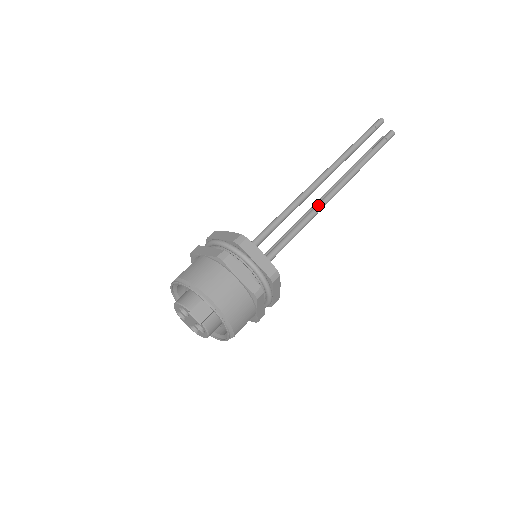
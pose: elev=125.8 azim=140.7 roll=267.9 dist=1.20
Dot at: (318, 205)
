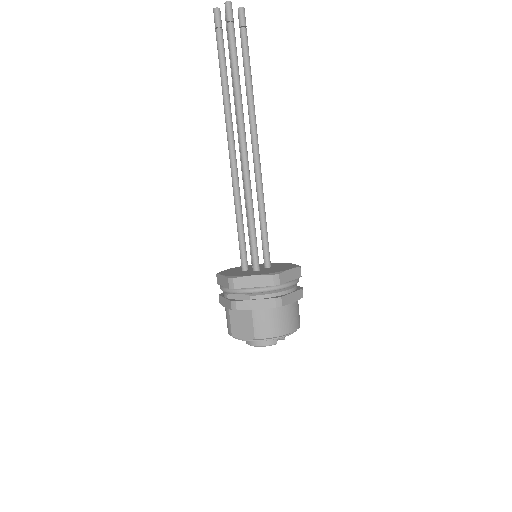
Dot at: (258, 169)
